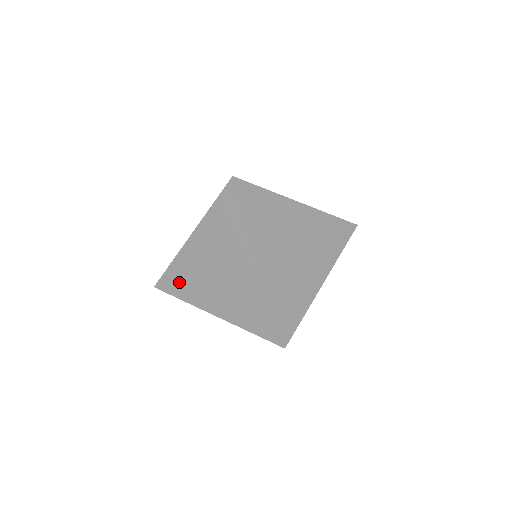
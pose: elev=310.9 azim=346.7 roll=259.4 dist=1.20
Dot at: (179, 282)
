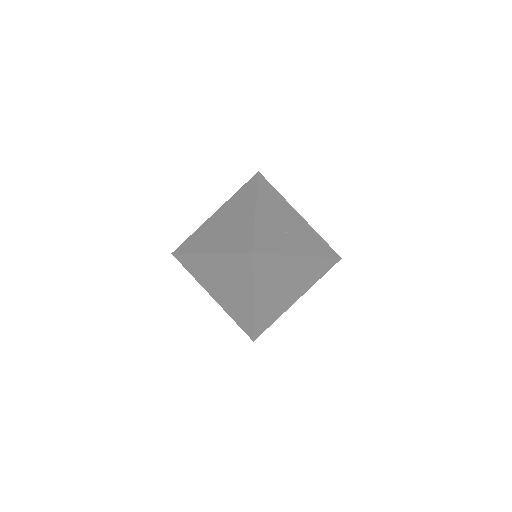
Dot at: (192, 266)
